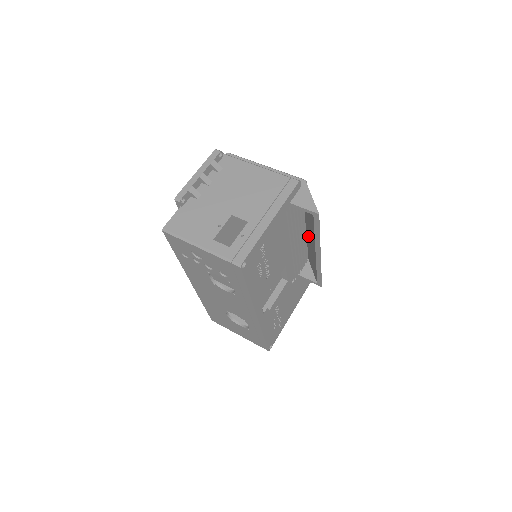
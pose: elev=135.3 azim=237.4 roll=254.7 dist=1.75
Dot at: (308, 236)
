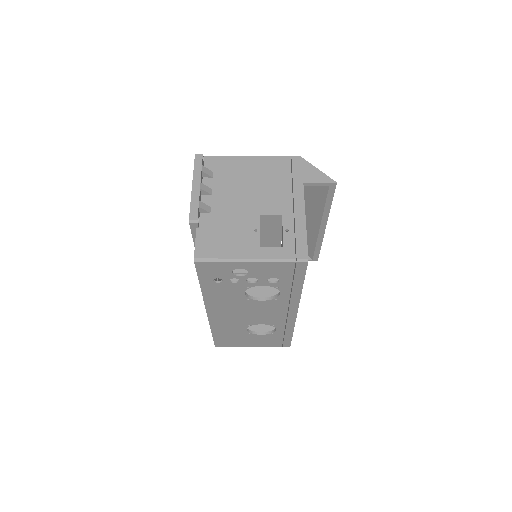
Dot at: occluded
